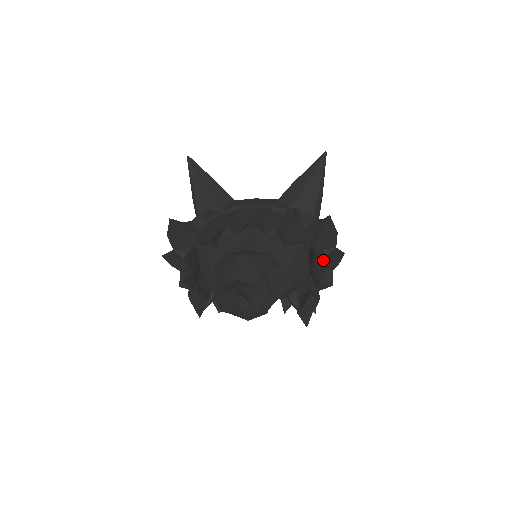
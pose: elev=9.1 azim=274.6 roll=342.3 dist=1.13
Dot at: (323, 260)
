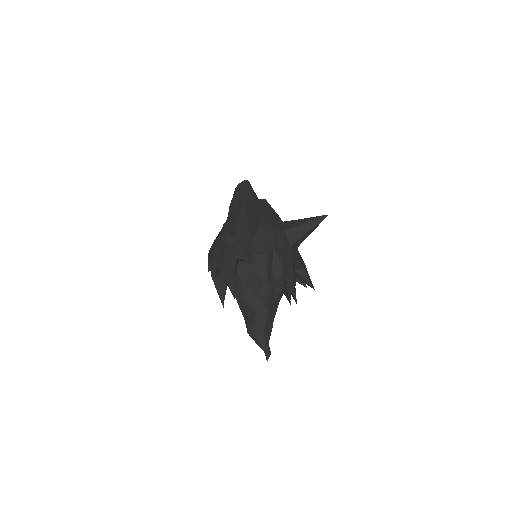
Dot at: occluded
